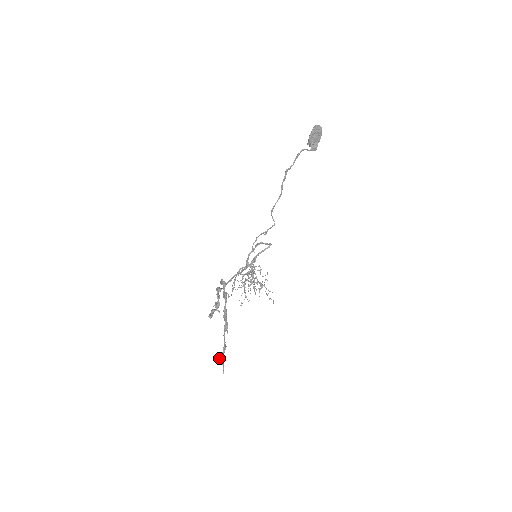
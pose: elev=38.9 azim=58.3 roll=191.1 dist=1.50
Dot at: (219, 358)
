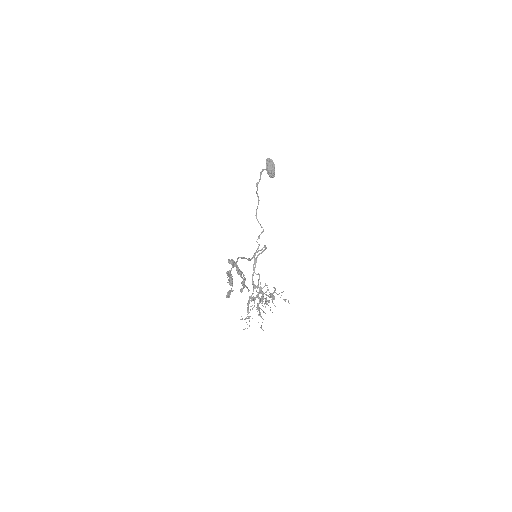
Dot at: (241, 282)
